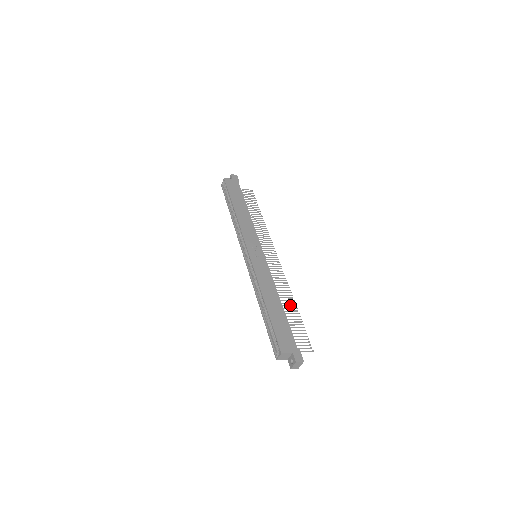
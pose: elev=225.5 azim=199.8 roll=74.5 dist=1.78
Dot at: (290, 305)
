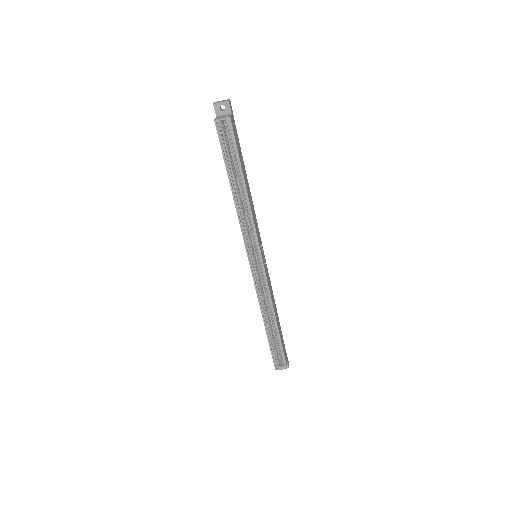
Dot at: occluded
